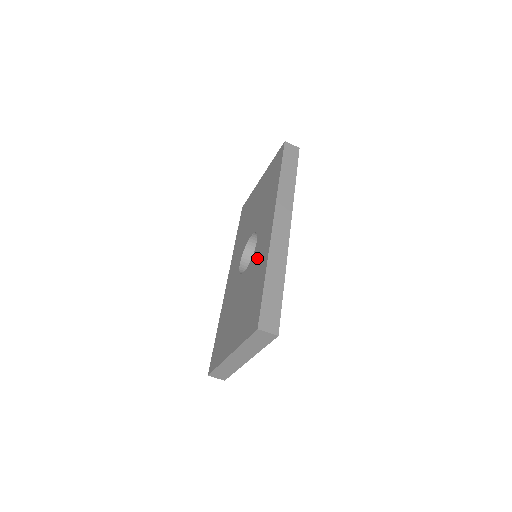
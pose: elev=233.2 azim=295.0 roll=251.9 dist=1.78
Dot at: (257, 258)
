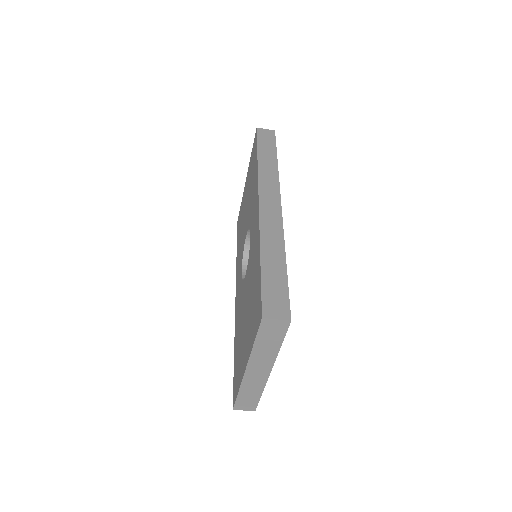
Dot at: (252, 250)
